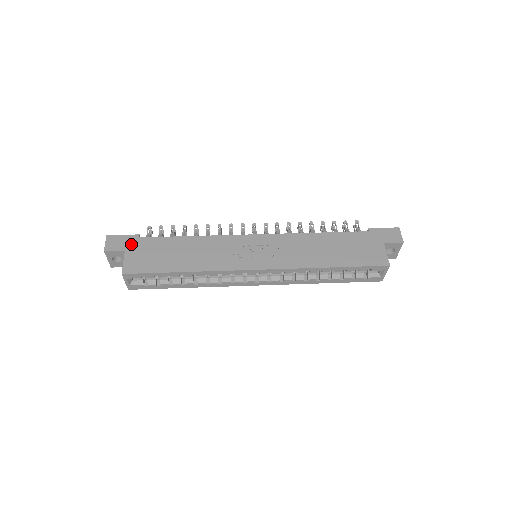
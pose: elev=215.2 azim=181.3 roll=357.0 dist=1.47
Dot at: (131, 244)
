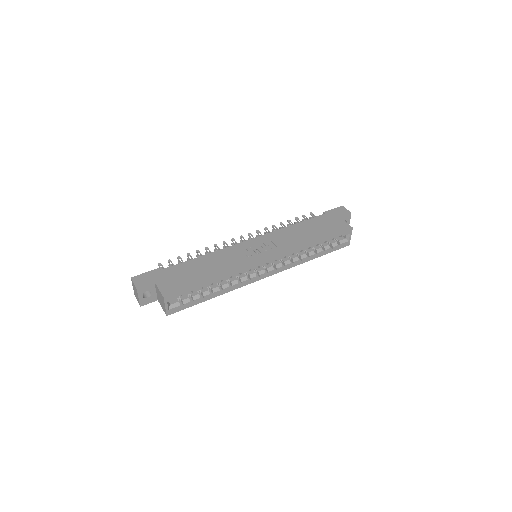
Dot at: (156, 276)
